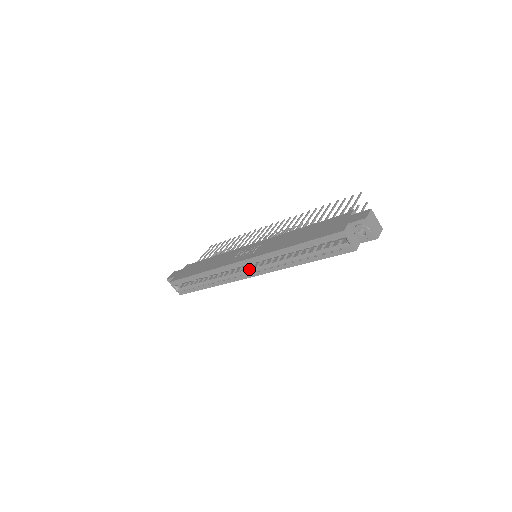
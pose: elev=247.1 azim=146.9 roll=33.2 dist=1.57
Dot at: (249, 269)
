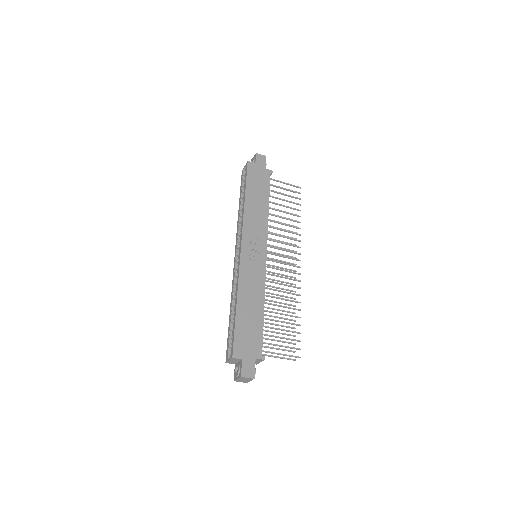
Dot at: occluded
